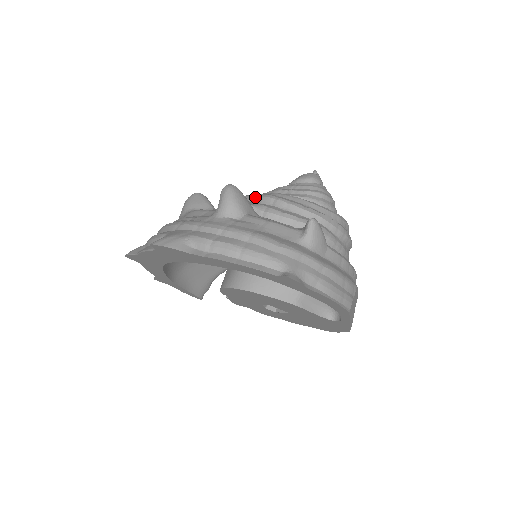
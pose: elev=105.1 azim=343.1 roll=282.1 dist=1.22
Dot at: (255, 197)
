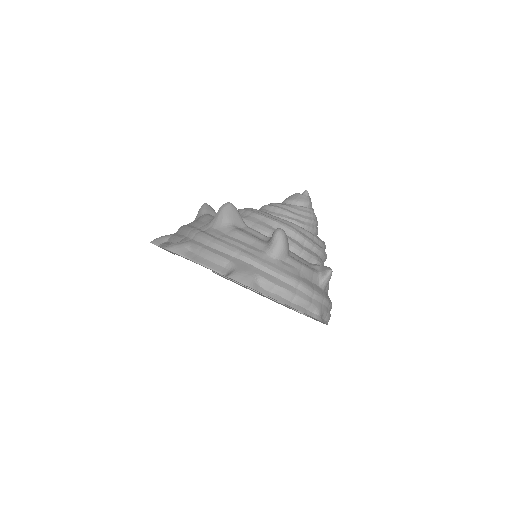
Dot at: (281, 226)
